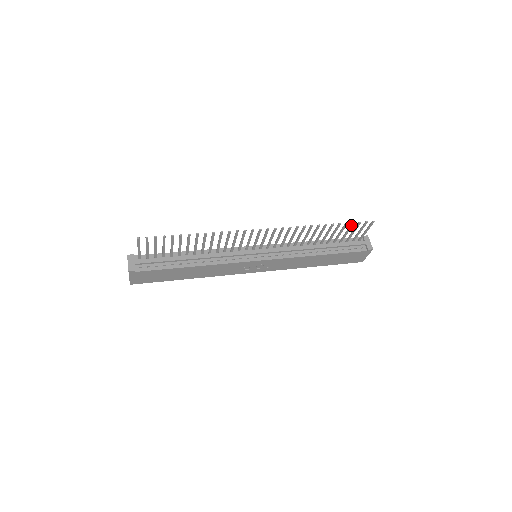
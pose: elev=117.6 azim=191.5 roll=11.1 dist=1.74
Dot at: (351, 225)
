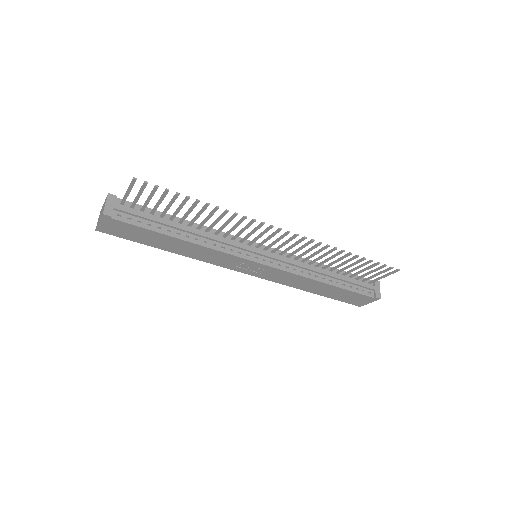
Dot at: (374, 264)
